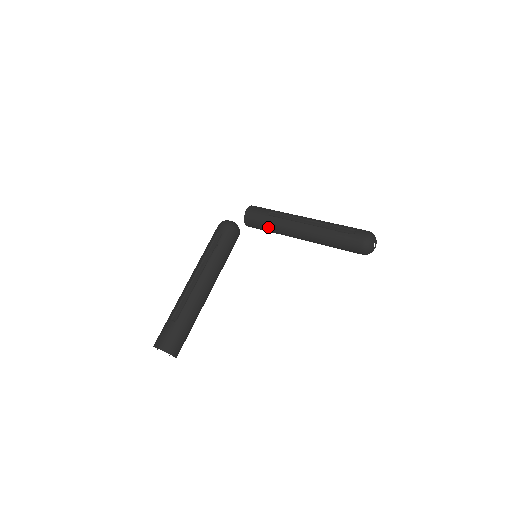
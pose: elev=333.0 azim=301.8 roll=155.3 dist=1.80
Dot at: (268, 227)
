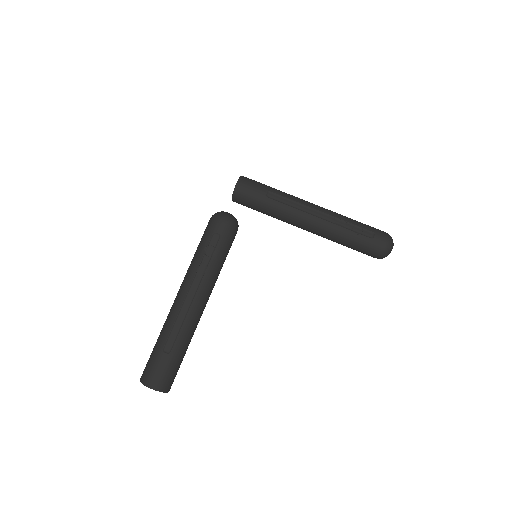
Dot at: (264, 211)
